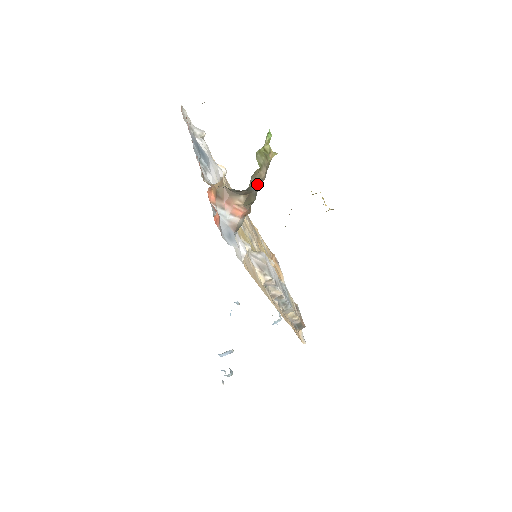
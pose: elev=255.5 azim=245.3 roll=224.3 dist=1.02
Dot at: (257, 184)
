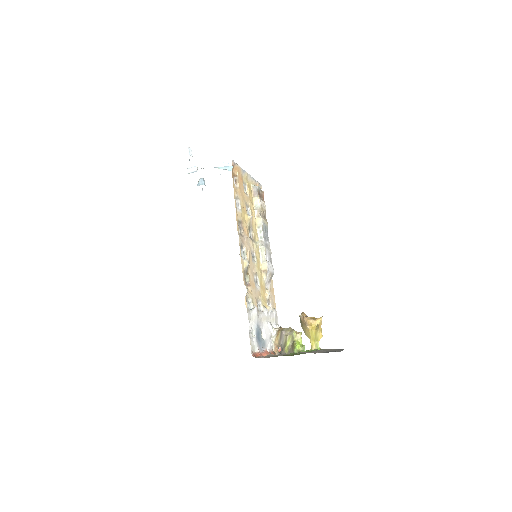
Dot at: occluded
